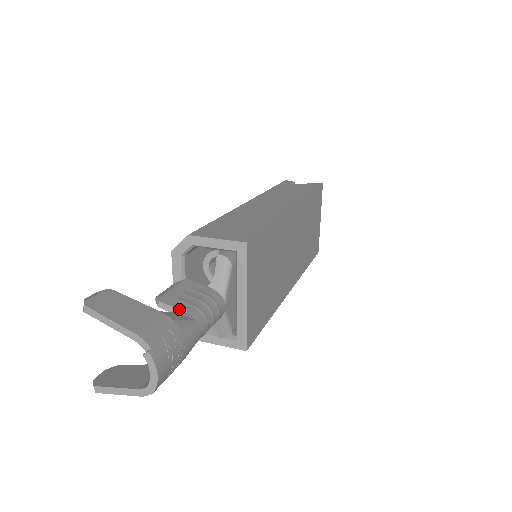
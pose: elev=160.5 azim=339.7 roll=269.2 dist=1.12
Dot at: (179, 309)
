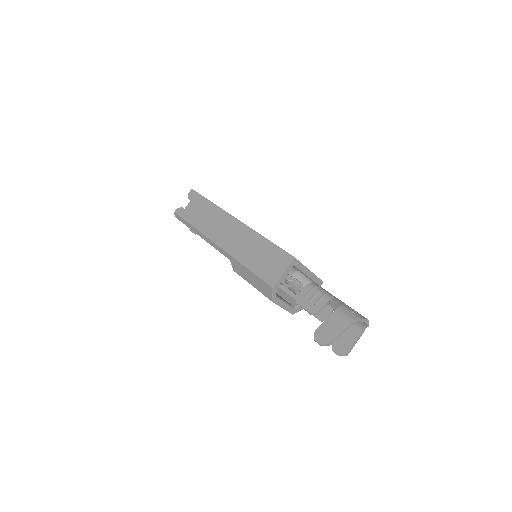
Dot at: (325, 304)
